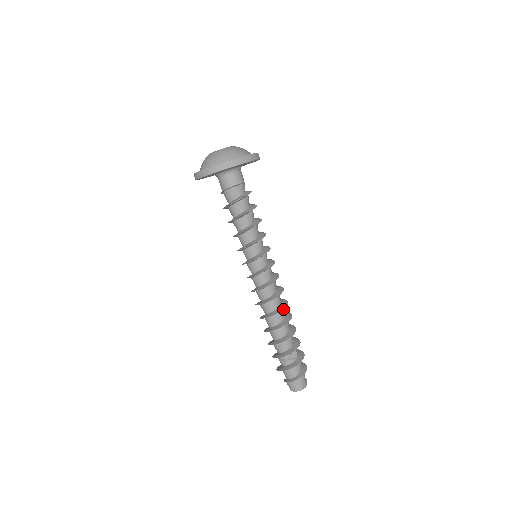
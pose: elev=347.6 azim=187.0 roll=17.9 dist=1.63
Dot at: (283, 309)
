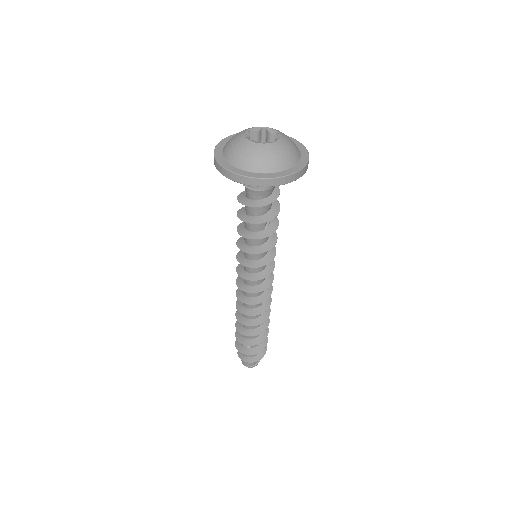
Dot at: (254, 313)
